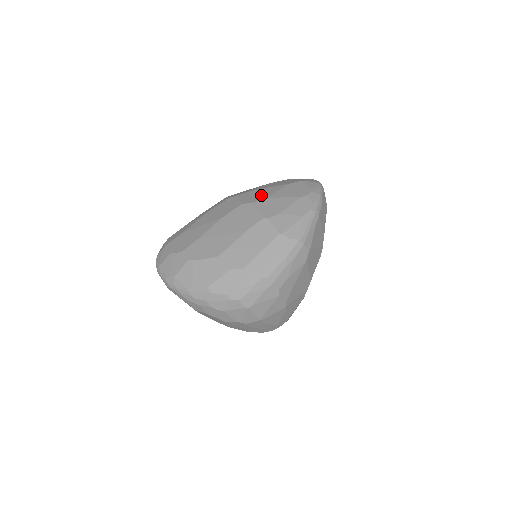
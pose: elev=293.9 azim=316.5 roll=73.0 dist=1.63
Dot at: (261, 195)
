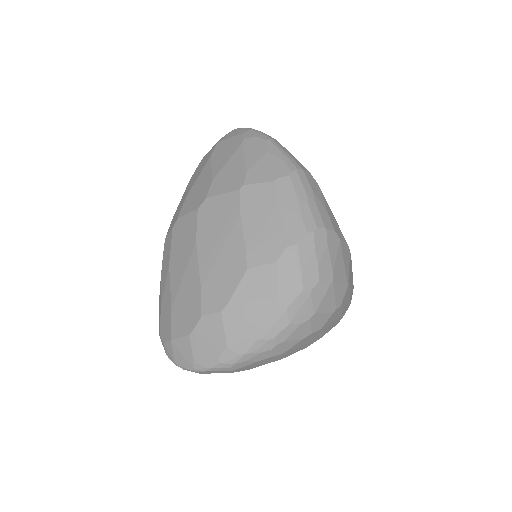
Dot at: (202, 186)
